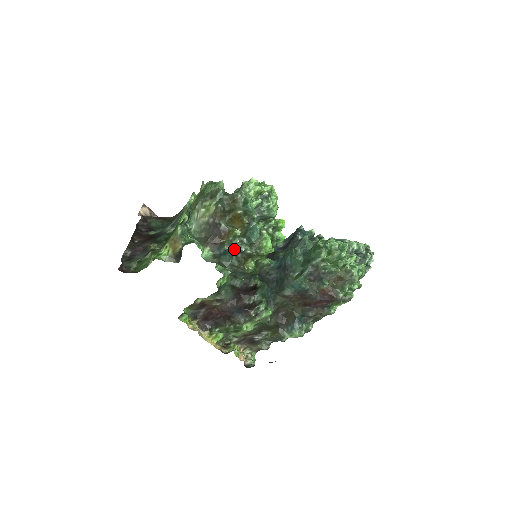
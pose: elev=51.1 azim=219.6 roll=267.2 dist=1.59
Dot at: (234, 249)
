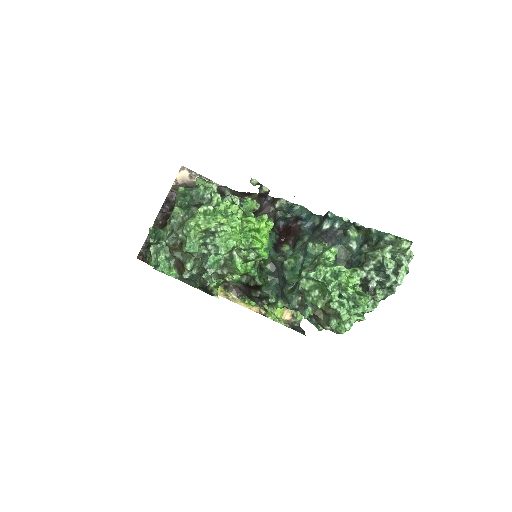
Dot at: (204, 270)
